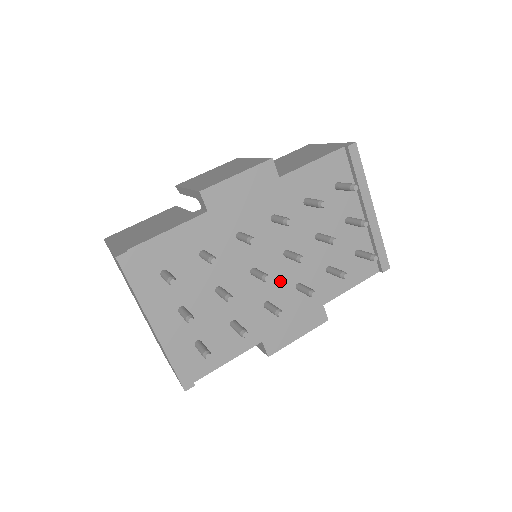
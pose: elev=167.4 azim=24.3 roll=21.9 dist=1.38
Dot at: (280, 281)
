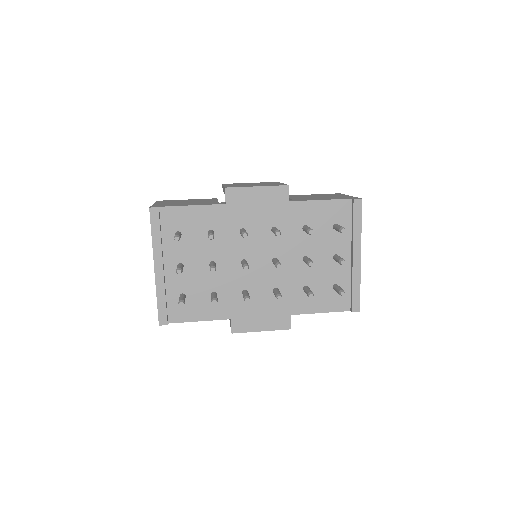
Dot at: (262, 279)
